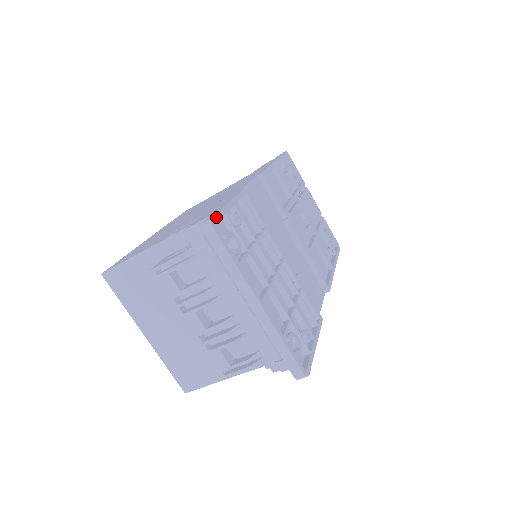
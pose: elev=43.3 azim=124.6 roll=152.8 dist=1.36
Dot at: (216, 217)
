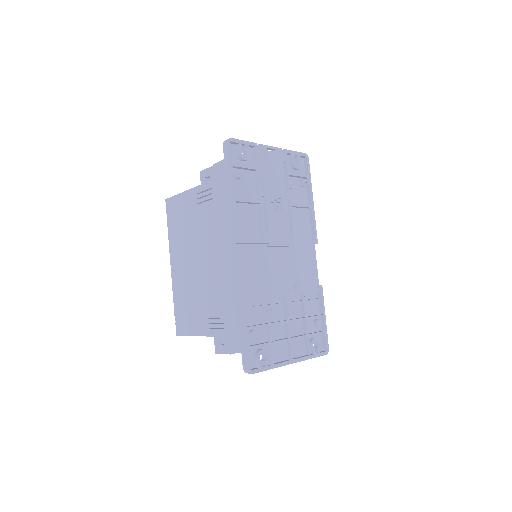
Dot at: (249, 363)
